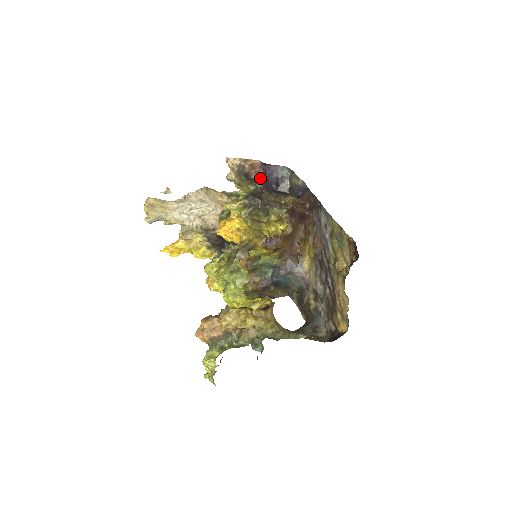
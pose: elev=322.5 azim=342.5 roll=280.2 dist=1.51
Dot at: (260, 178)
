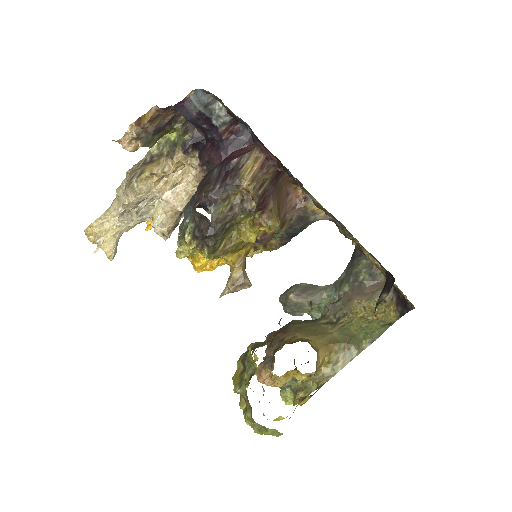
Dot at: (176, 112)
